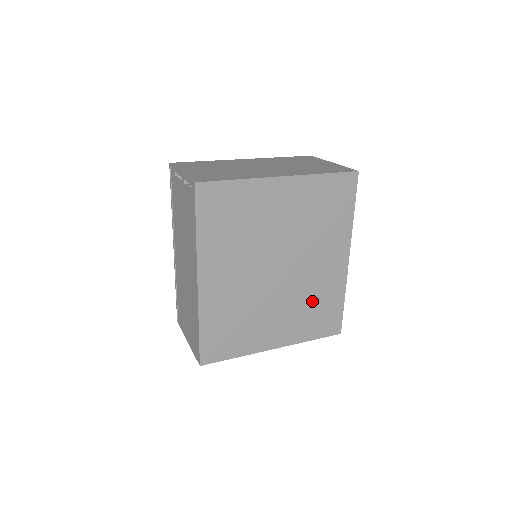
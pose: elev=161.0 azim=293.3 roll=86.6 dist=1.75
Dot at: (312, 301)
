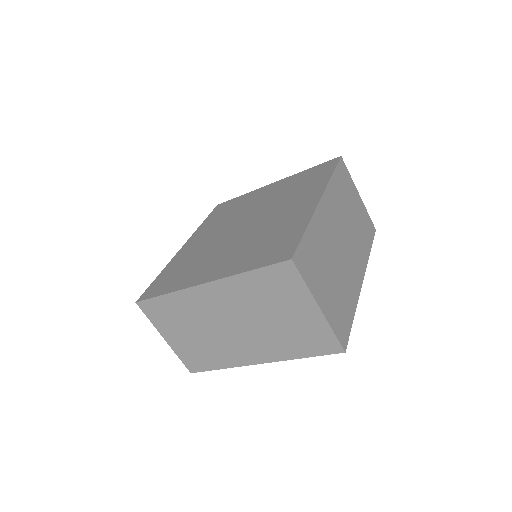
Dot at: (266, 238)
